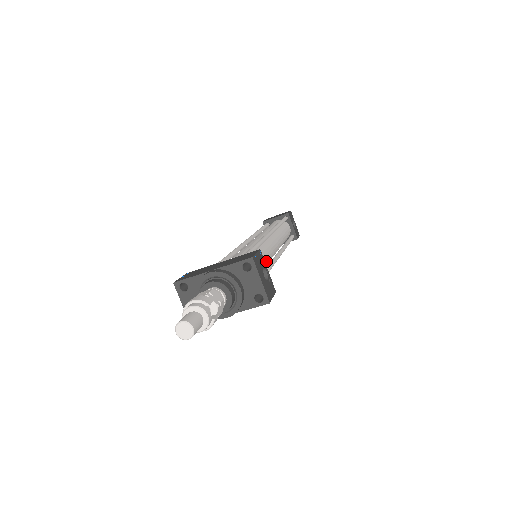
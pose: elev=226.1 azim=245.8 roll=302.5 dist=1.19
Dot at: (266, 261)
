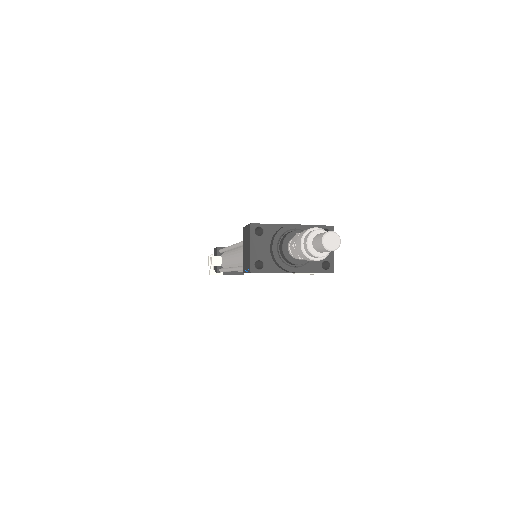
Dot at: occluded
